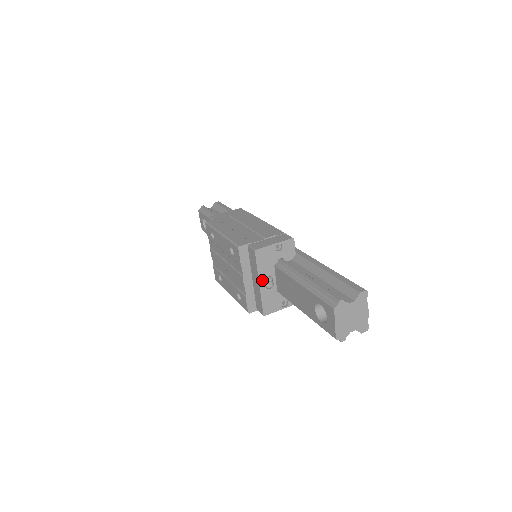
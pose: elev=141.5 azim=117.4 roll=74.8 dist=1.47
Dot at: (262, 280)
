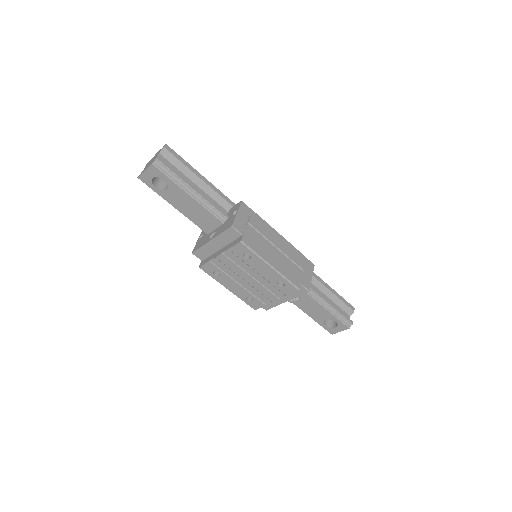
Dot at: (289, 298)
